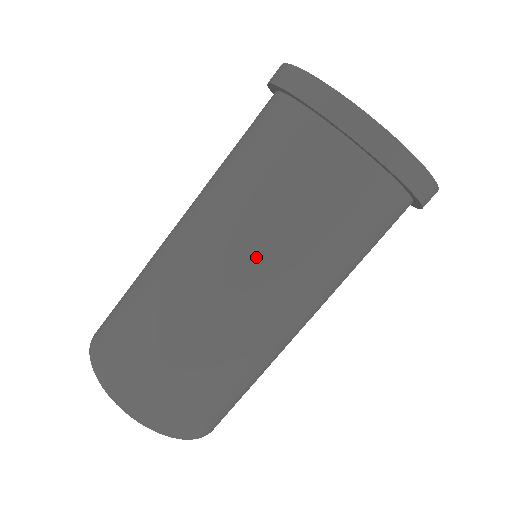
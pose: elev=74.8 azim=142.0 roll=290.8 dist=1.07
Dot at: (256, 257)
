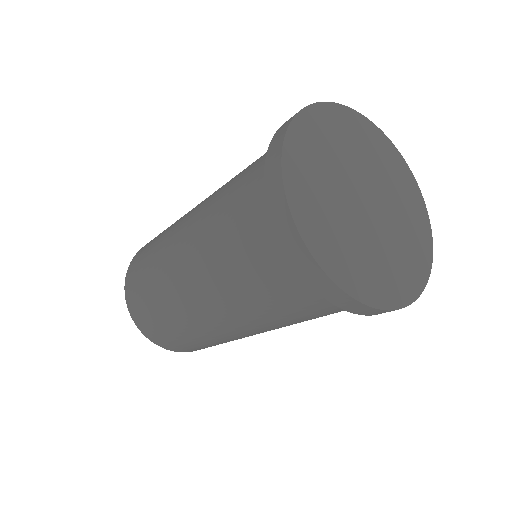
Dot at: (208, 280)
